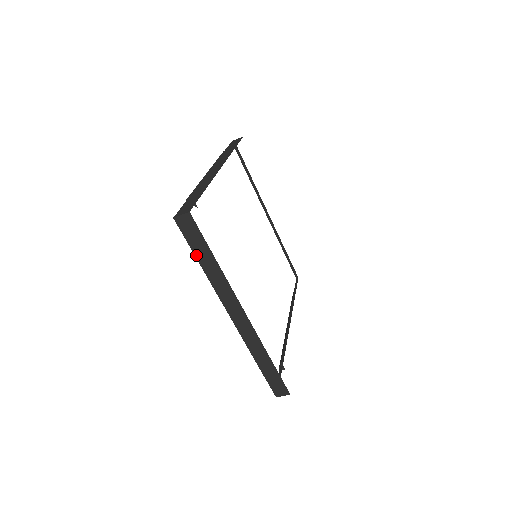
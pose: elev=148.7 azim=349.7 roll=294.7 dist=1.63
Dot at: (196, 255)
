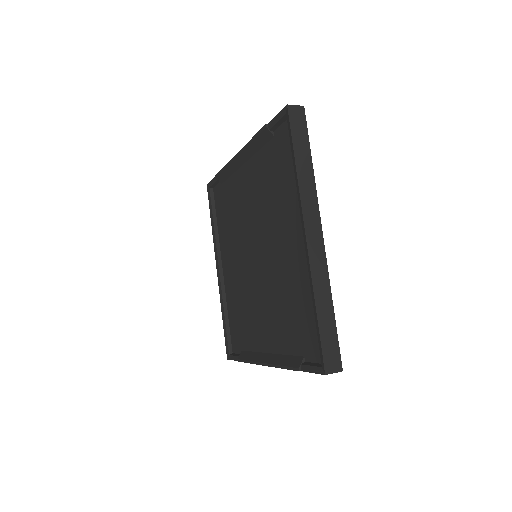
Dot at: (295, 149)
